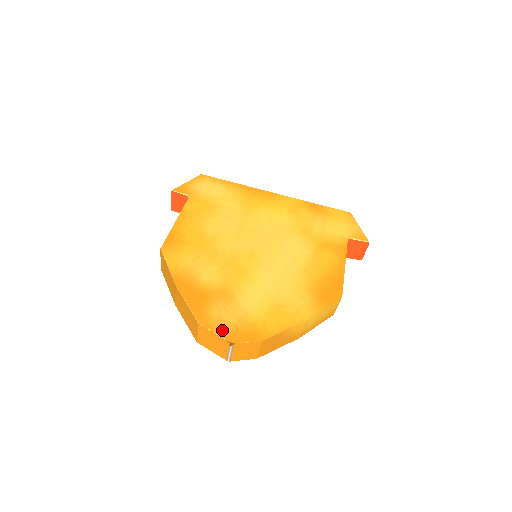
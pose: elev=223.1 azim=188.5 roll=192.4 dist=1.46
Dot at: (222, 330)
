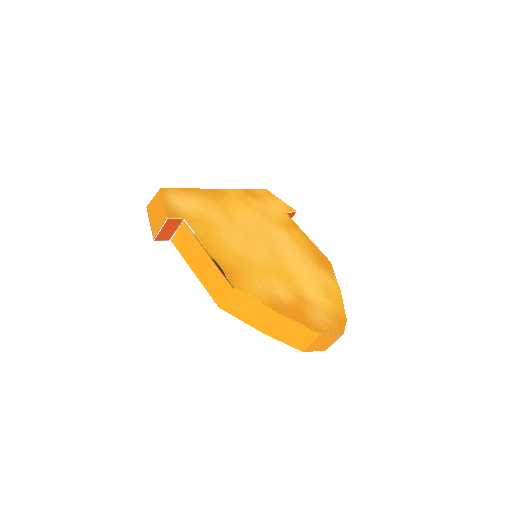
Dot at: (331, 328)
